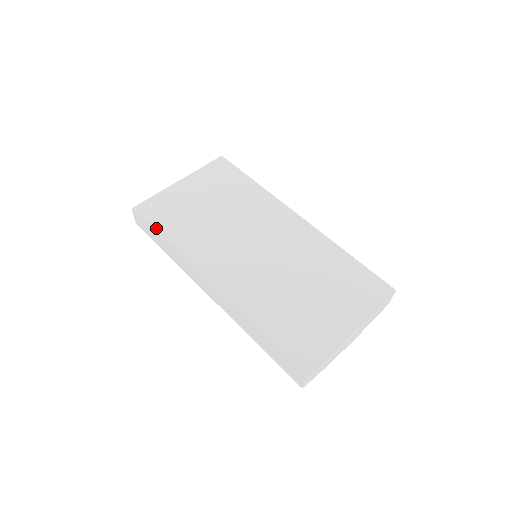
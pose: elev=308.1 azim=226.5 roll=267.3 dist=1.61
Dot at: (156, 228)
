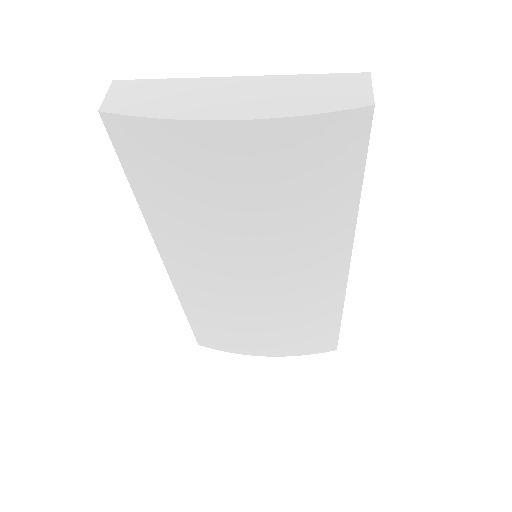
Dot at: occluded
